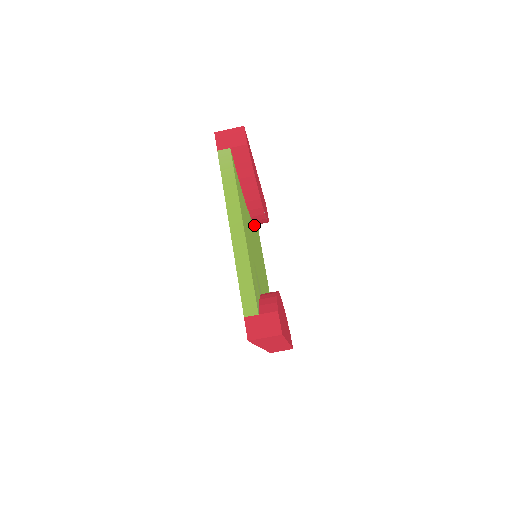
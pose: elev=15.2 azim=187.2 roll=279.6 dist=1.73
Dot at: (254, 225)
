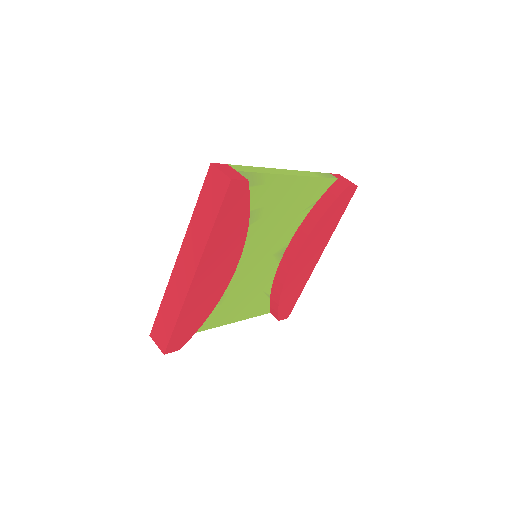
Dot at: (273, 279)
